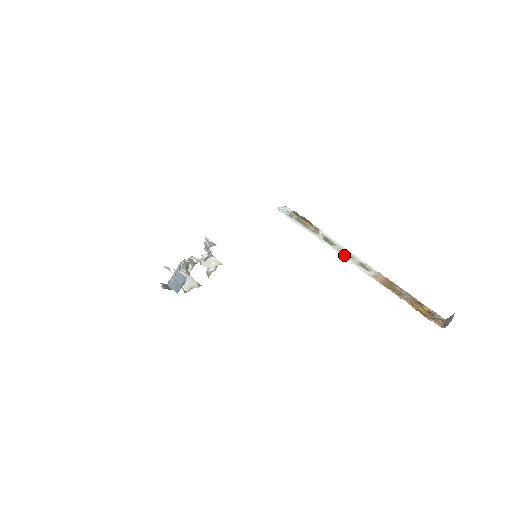
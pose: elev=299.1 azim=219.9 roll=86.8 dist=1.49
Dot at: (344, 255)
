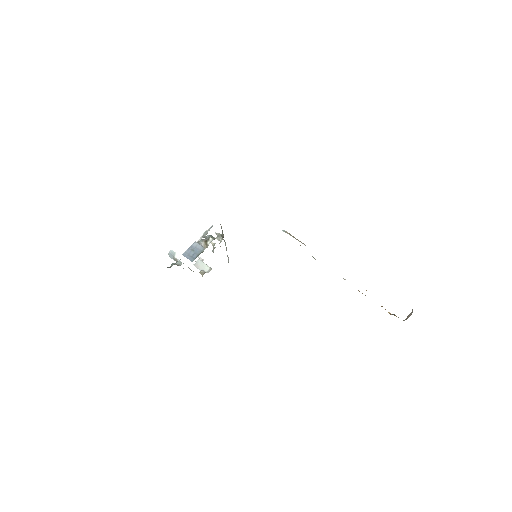
Dot at: occluded
